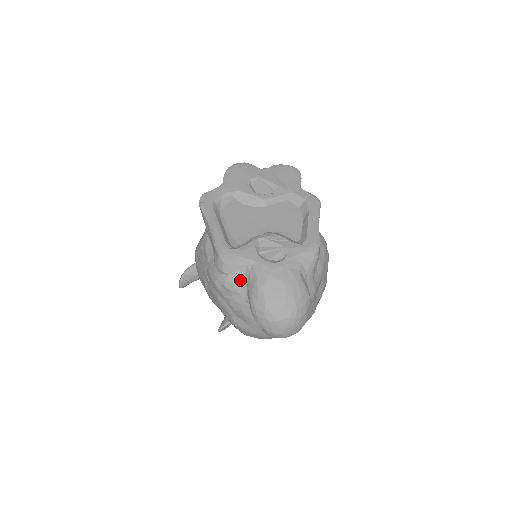
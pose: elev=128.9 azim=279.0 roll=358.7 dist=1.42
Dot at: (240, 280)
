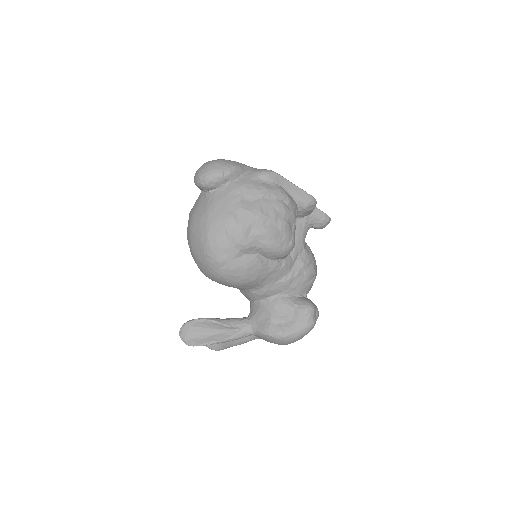
Dot at: occluded
